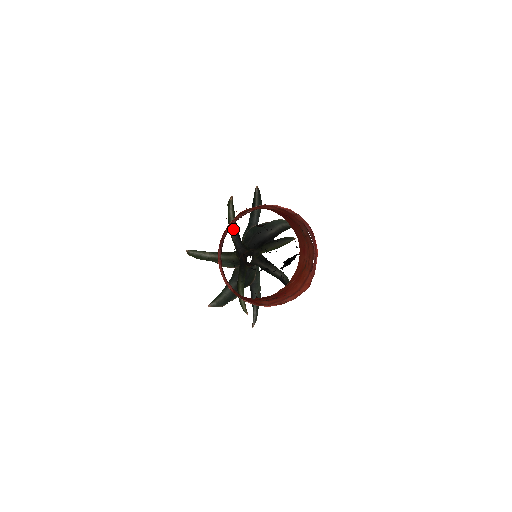
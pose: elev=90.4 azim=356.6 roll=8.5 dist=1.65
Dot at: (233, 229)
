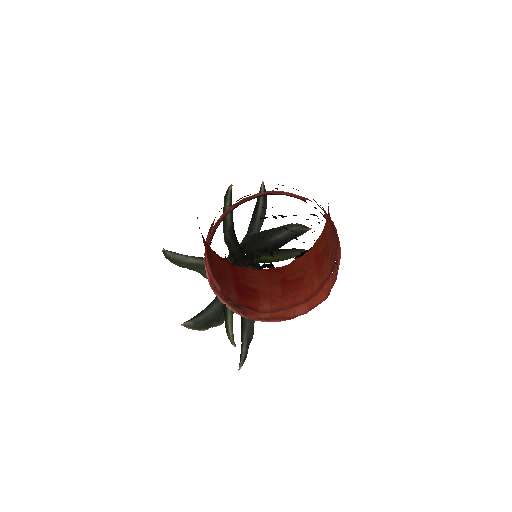
Dot at: (228, 225)
